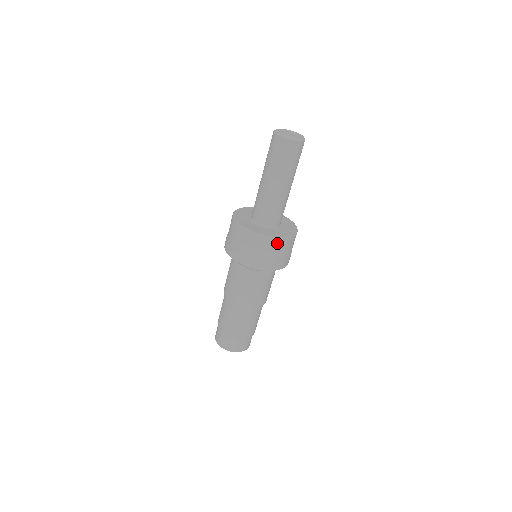
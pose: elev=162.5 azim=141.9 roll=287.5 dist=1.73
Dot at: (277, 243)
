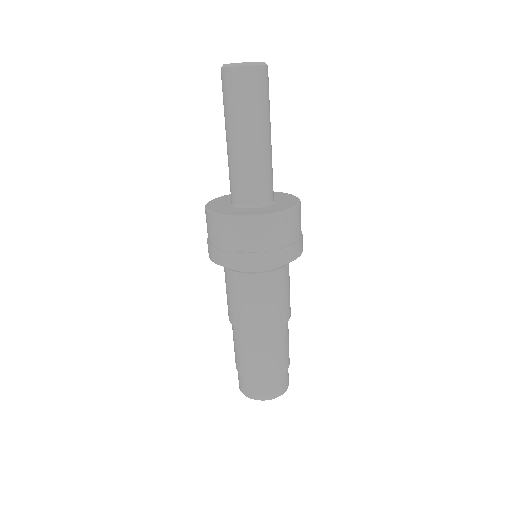
Dot at: (223, 223)
